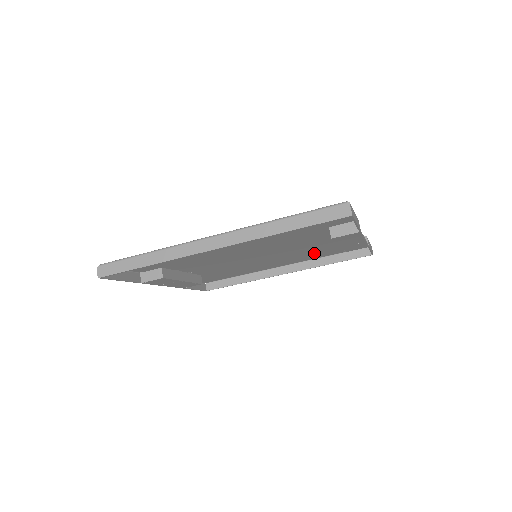
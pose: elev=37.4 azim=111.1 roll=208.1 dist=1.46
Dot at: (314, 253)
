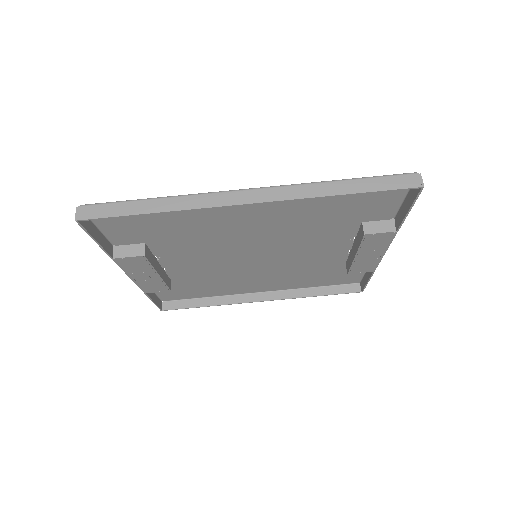
Dot at: (306, 276)
